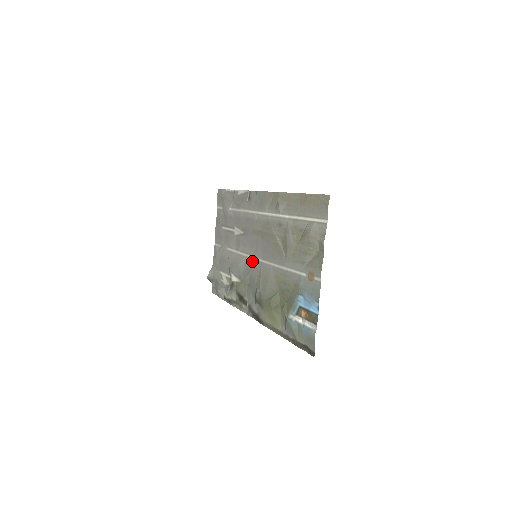
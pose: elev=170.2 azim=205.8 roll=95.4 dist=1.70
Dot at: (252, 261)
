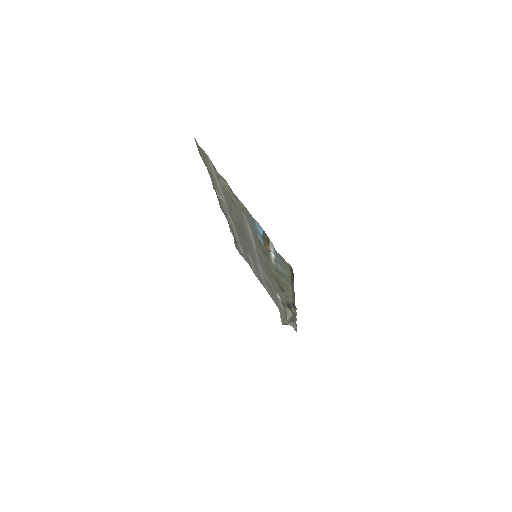
Dot at: (260, 264)
